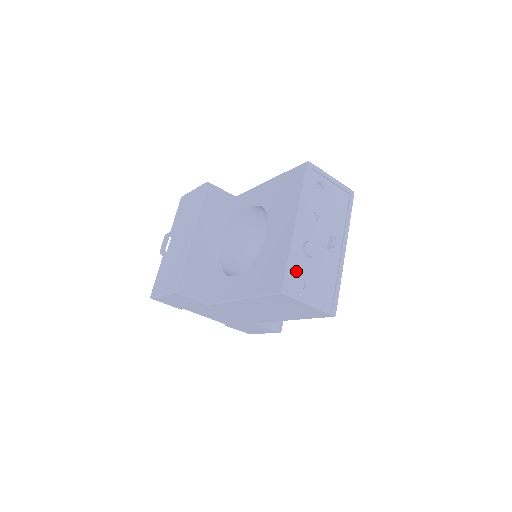
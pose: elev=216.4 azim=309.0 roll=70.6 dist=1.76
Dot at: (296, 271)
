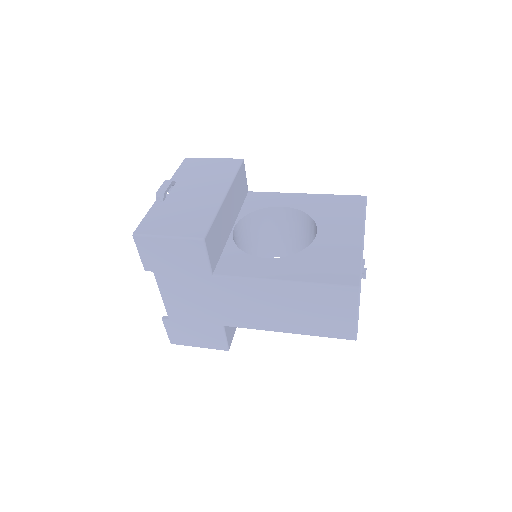
Dot at: occluded
